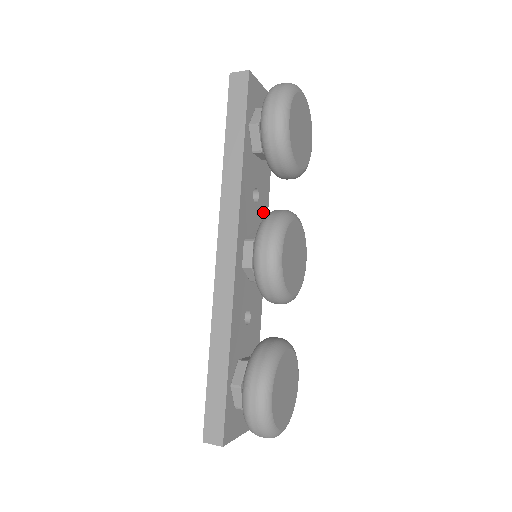
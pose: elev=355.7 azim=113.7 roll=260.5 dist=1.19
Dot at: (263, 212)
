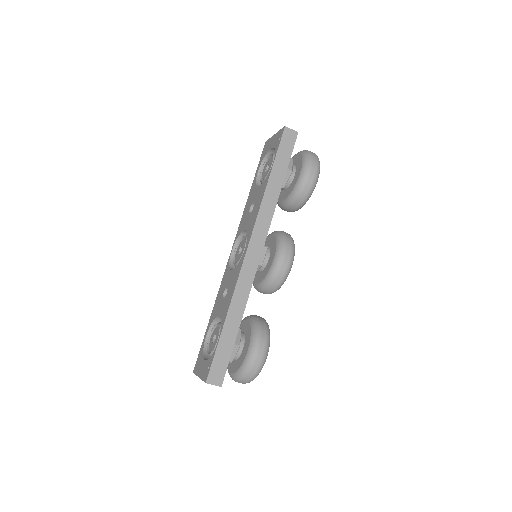
Dot at: occluded
